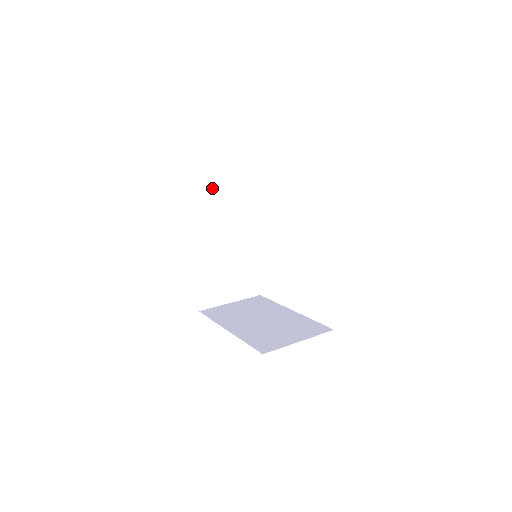
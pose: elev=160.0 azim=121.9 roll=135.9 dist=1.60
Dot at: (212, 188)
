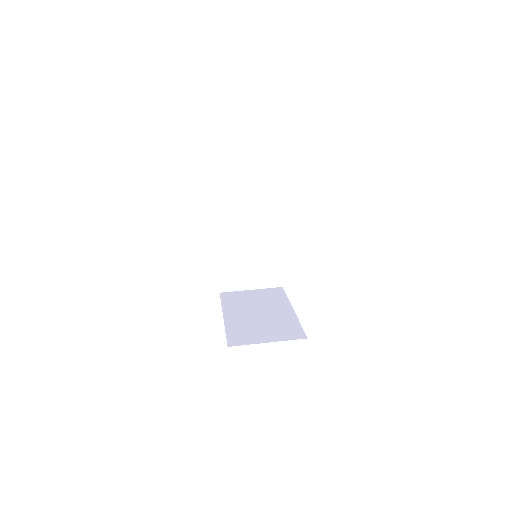
Dot at: (238, 186)
